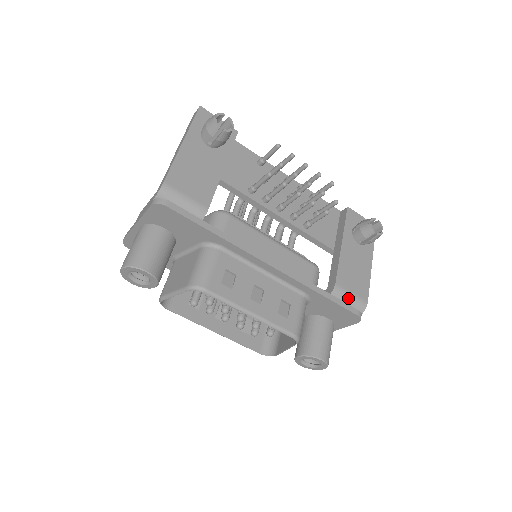
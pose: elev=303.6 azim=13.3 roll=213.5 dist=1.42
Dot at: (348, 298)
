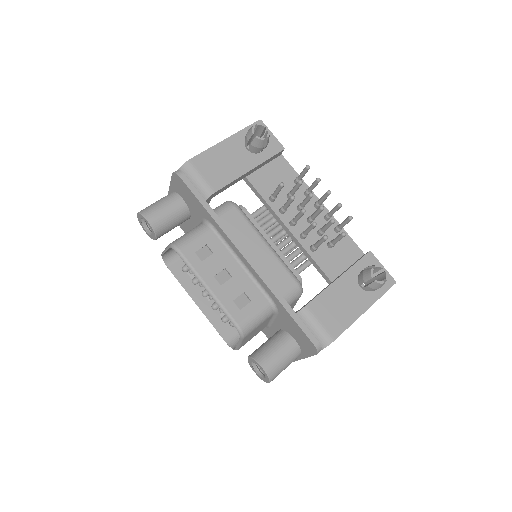
Dot at: (314, 325)
